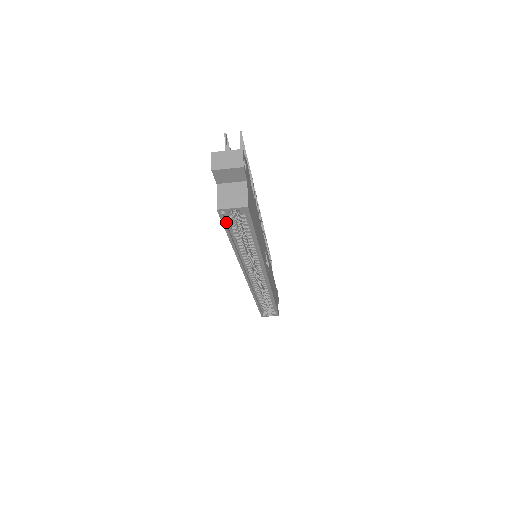
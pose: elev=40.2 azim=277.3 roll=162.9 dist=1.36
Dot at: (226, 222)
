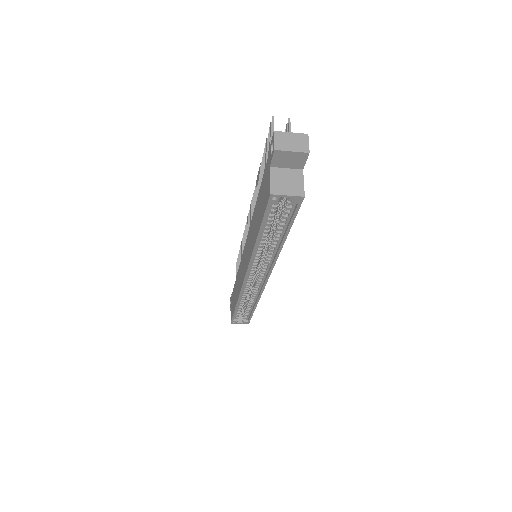
Dot at: (267, 211)
